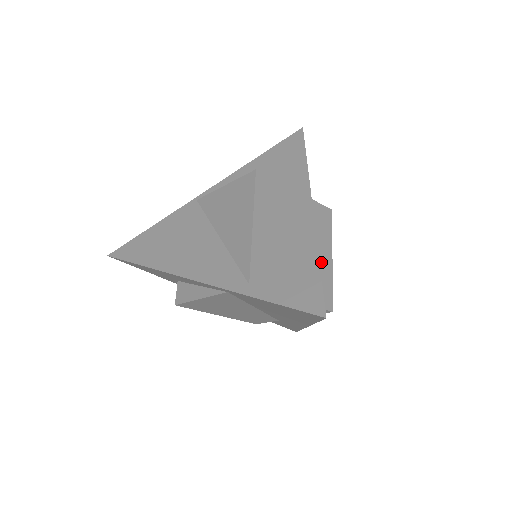
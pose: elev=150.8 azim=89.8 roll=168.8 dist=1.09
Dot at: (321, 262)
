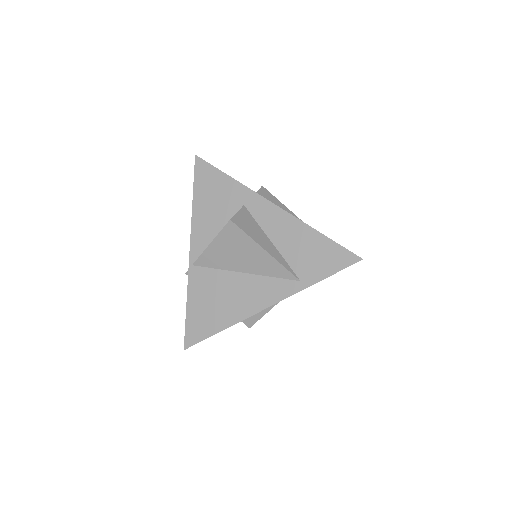
Dot at: occluded
